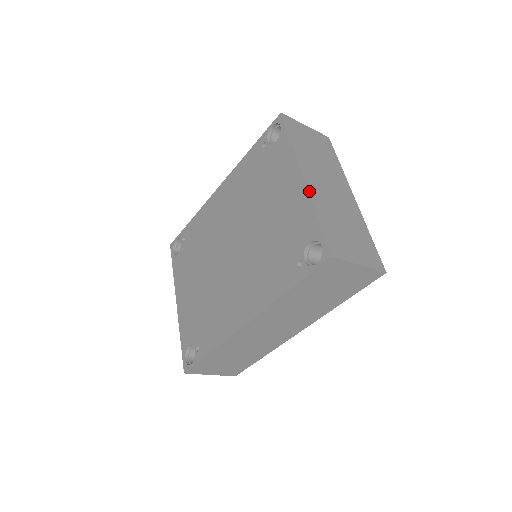
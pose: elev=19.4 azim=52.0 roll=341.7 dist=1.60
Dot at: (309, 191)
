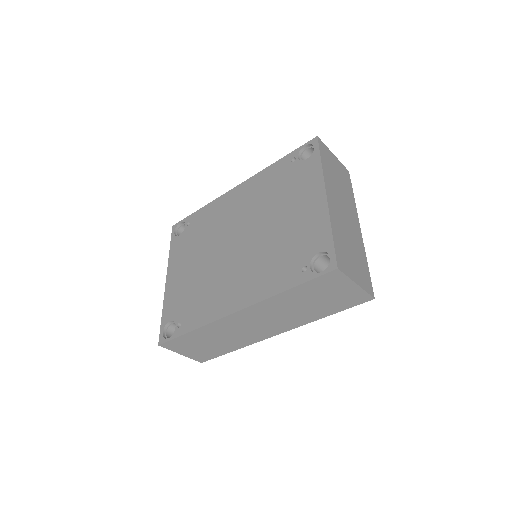
Dot at: (329, 209)
